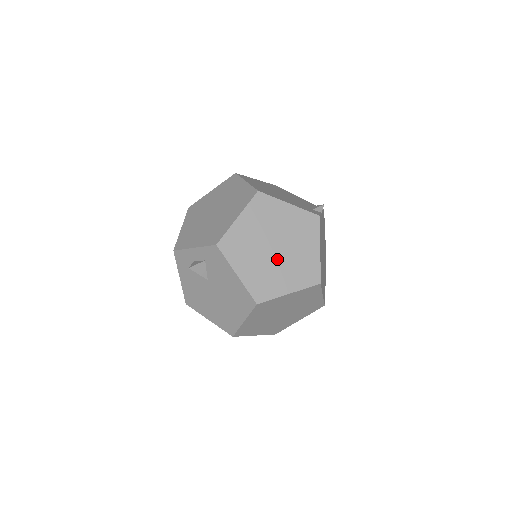
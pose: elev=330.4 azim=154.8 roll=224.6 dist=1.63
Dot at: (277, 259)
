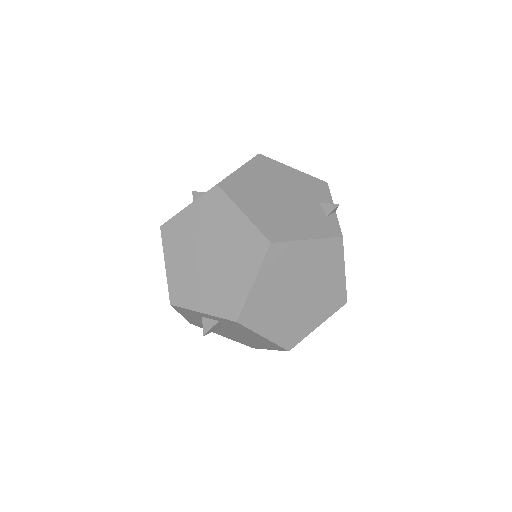
Dot at: (302, 303)
